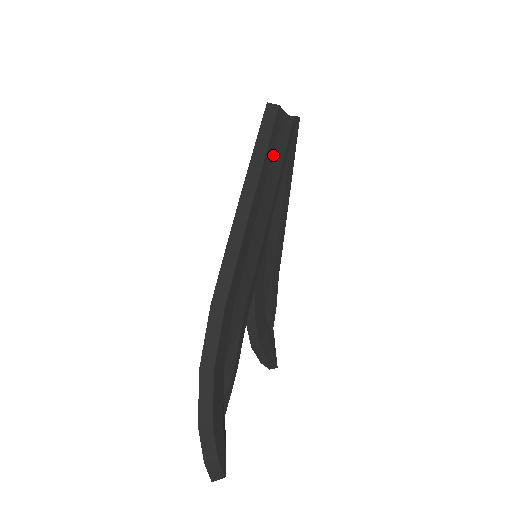
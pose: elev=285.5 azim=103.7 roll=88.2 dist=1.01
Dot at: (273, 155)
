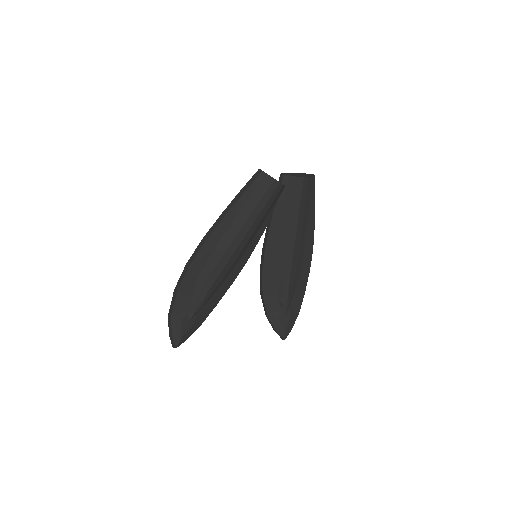
Dot at: (251, 198)
